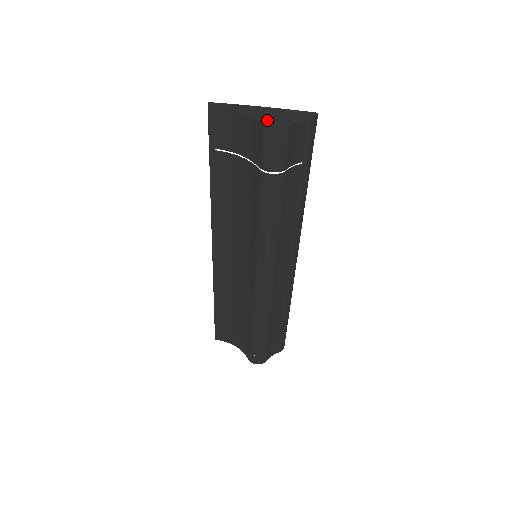
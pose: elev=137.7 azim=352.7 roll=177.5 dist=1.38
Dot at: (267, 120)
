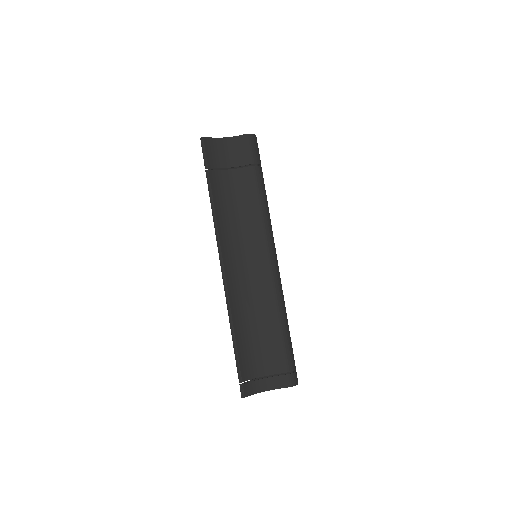
Dot at: occluded
